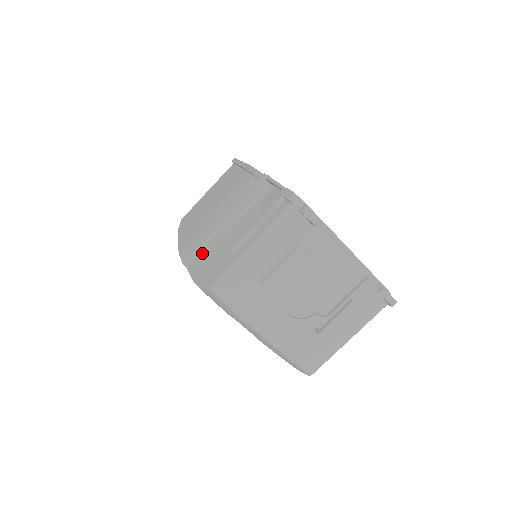
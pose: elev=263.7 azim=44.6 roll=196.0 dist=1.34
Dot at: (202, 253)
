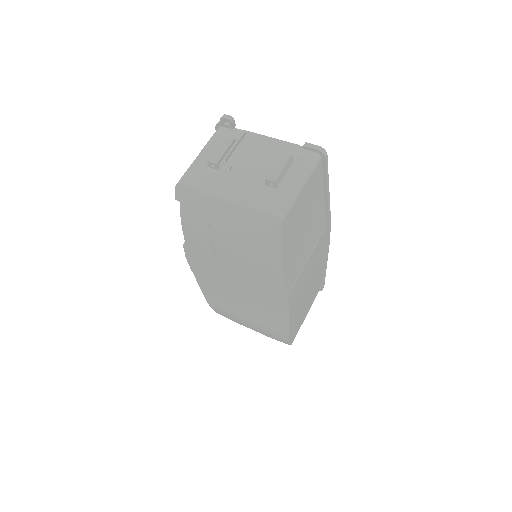
Dot at: occluded
